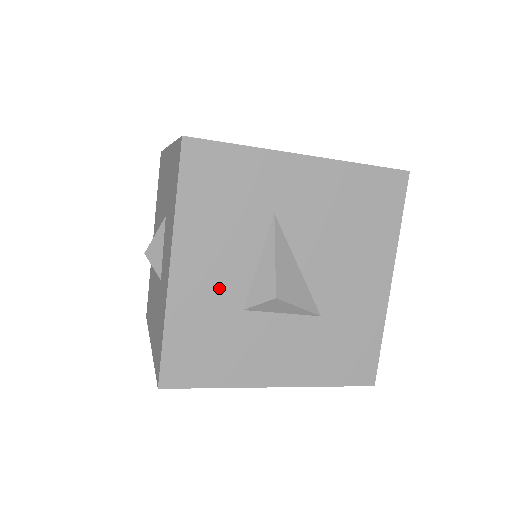
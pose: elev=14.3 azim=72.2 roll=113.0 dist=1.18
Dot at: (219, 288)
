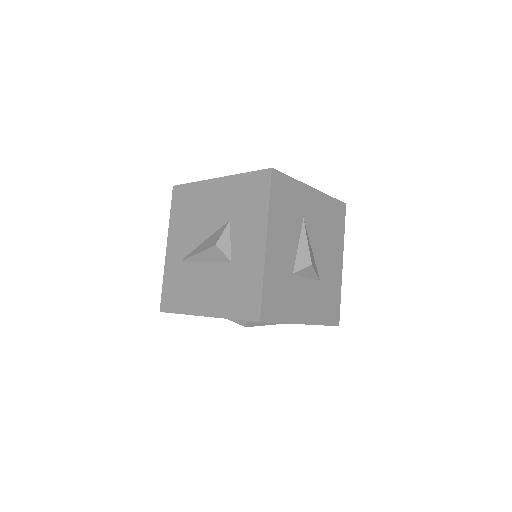
Dot at: (284, 259)
